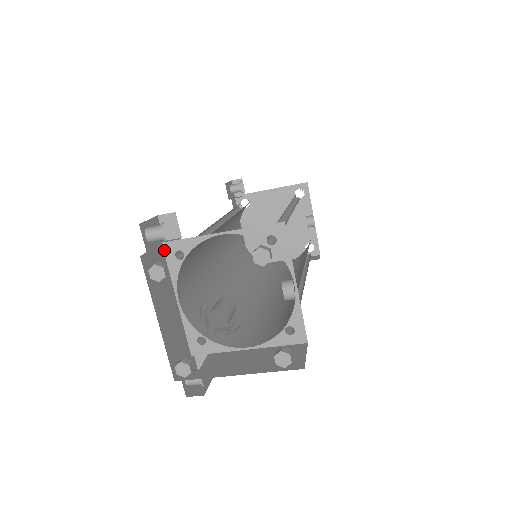
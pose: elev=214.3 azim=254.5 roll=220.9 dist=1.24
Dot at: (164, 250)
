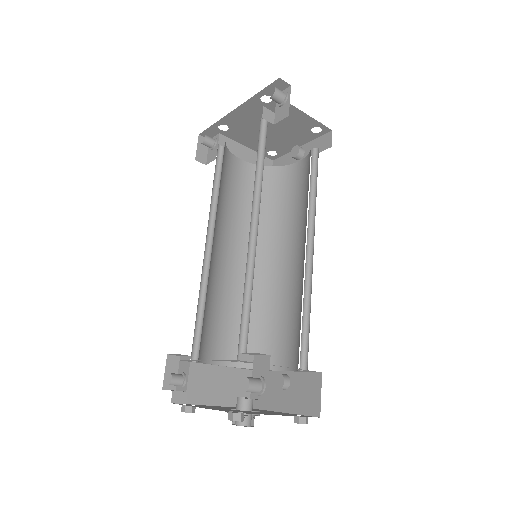
Dot at: (234, 360)
